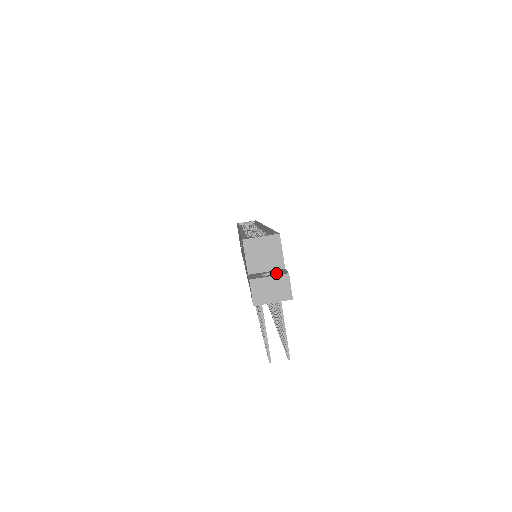
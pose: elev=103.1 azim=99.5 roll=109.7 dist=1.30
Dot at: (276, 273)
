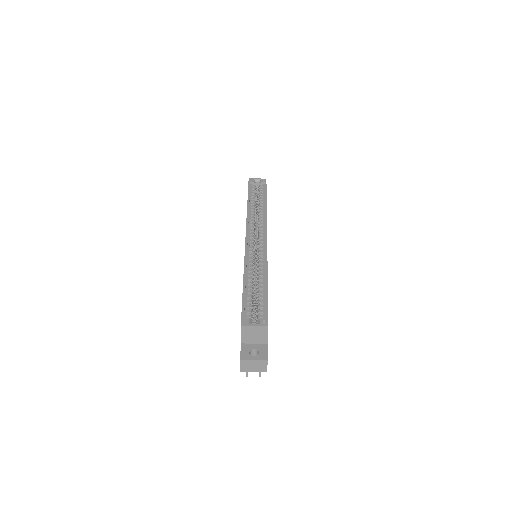
Dot at: (260, 355)
